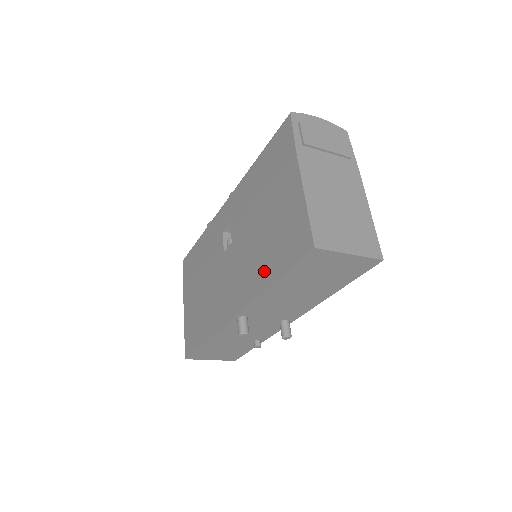
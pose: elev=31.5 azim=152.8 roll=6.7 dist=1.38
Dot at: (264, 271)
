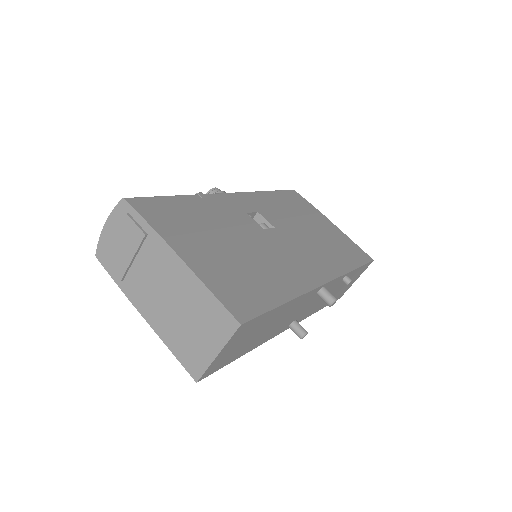
Dot at: occluded
